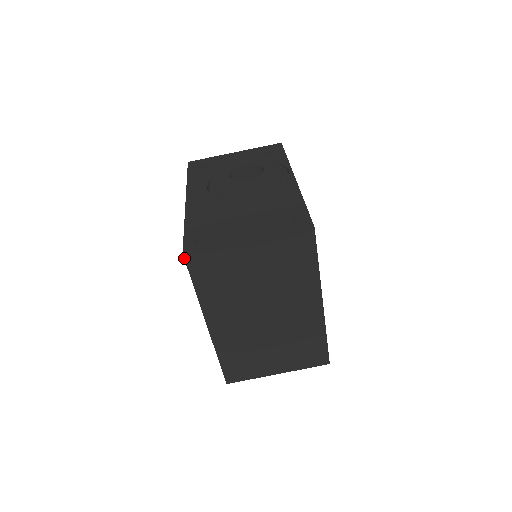
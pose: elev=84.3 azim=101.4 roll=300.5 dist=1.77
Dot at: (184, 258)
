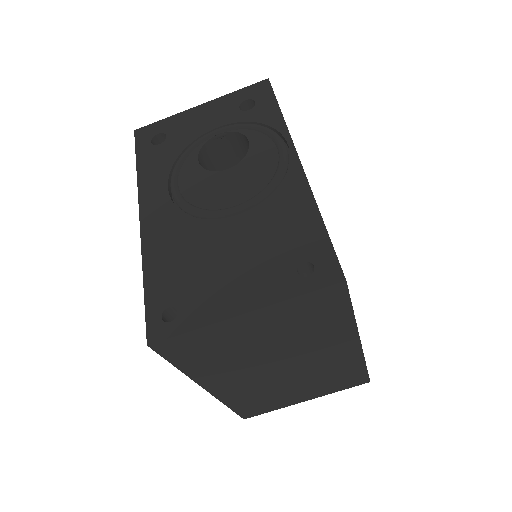
Dot at: (151, 348)
